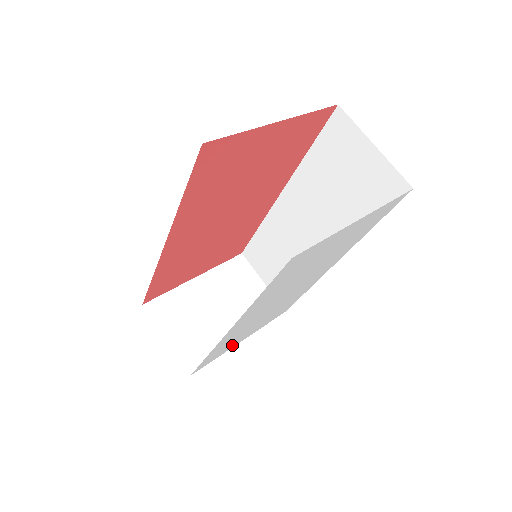
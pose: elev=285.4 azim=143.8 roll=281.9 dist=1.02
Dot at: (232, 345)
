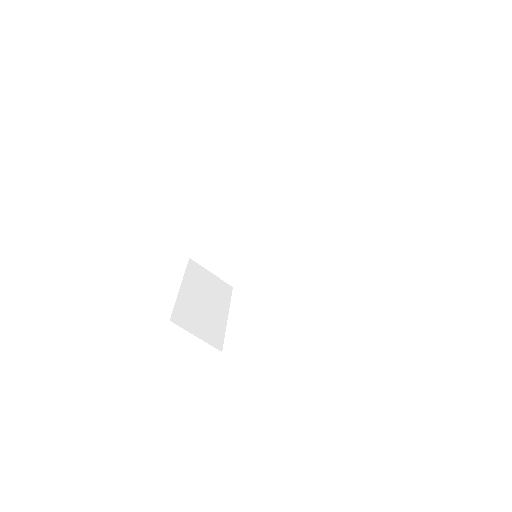
Dot at: occluded
